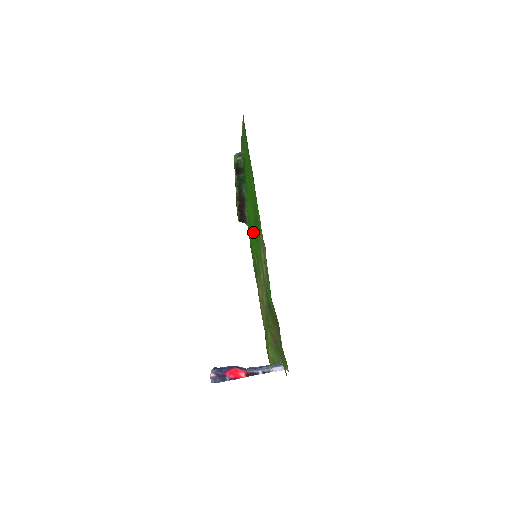
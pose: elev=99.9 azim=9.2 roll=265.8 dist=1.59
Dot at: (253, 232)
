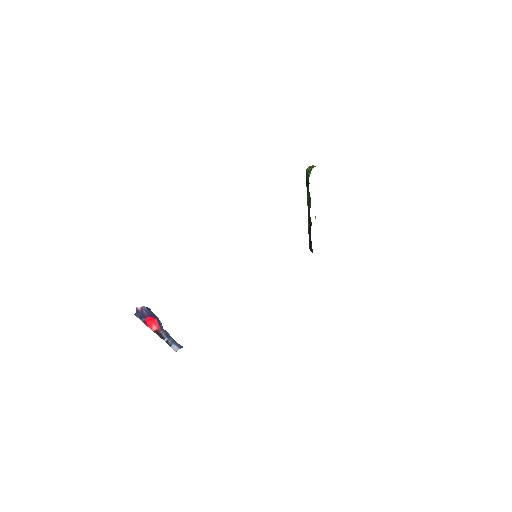
Dot at: occluded
